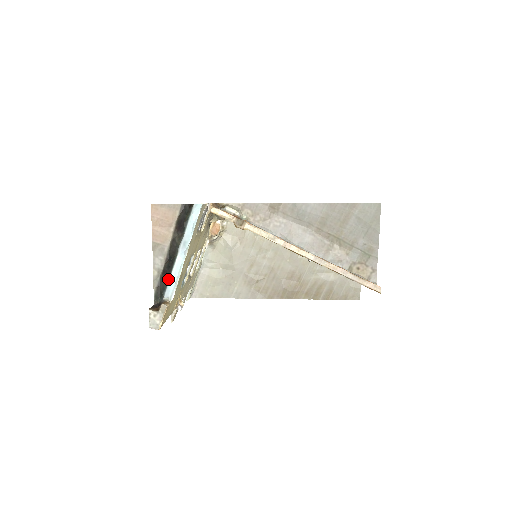
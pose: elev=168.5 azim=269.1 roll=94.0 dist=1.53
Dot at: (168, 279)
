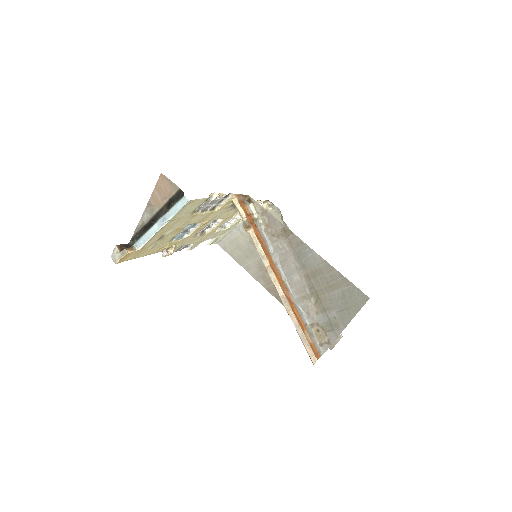
Dot at: (143, 234)
